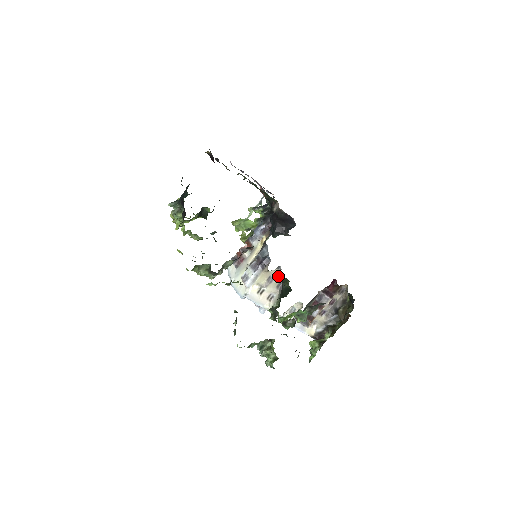
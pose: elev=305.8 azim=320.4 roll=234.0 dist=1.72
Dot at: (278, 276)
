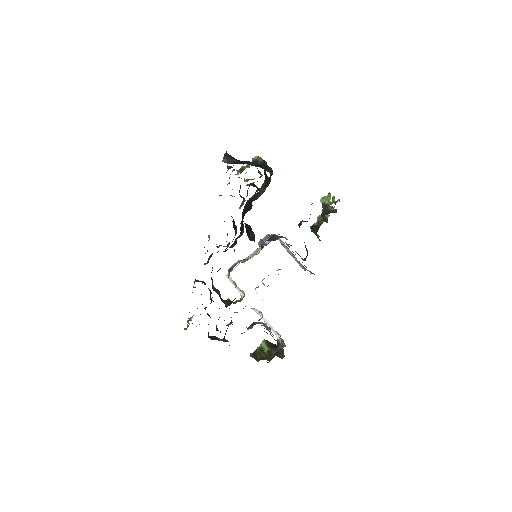
Dot at: occluded
